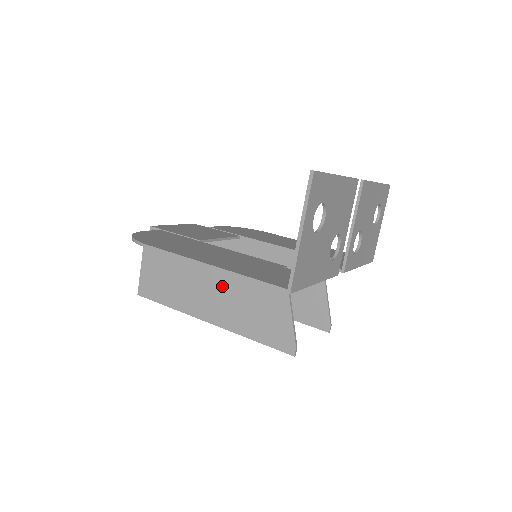
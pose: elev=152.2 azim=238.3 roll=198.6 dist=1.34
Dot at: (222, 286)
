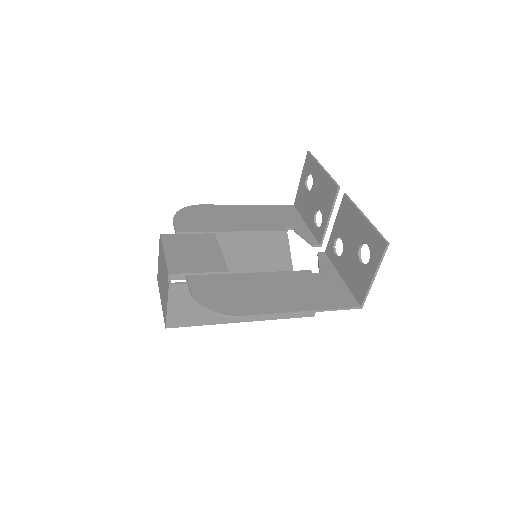
Dot at: occluded
